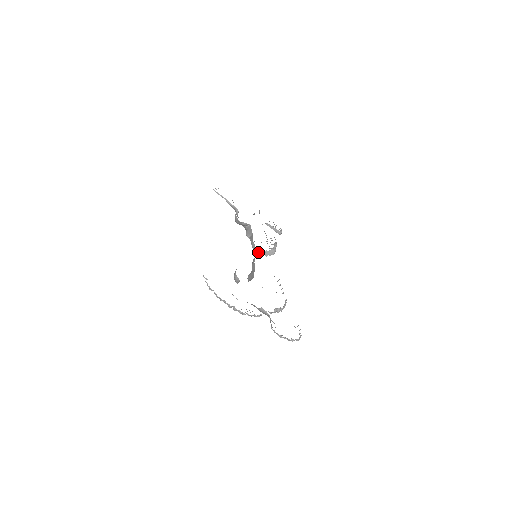
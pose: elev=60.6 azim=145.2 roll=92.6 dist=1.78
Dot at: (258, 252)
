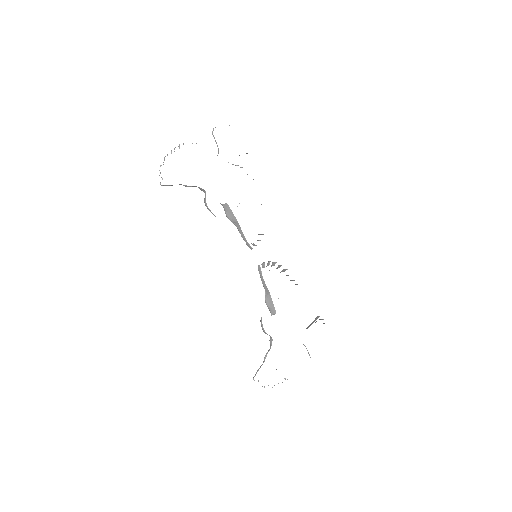
Dot at: occluded
